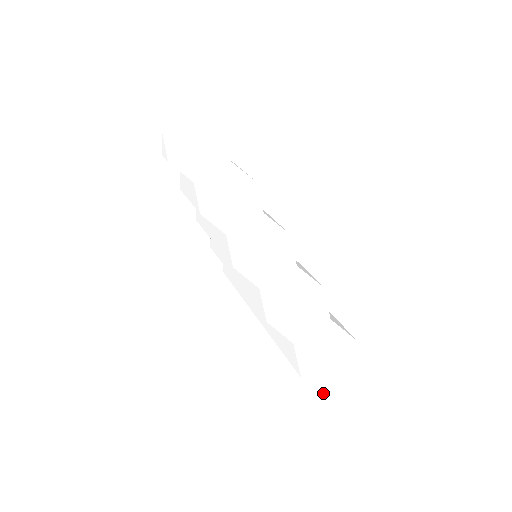
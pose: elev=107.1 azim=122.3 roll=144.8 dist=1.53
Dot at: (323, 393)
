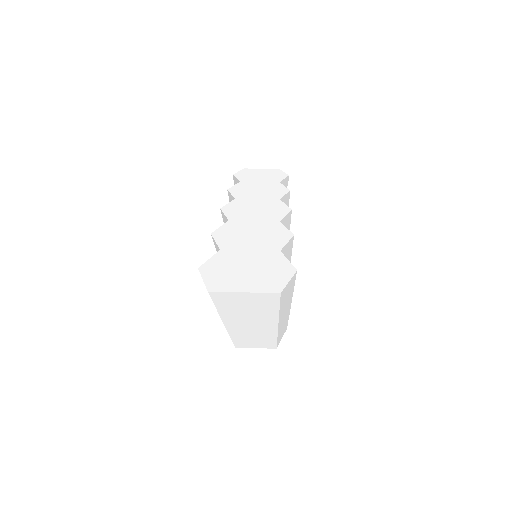
Dot at: (208, 285)
